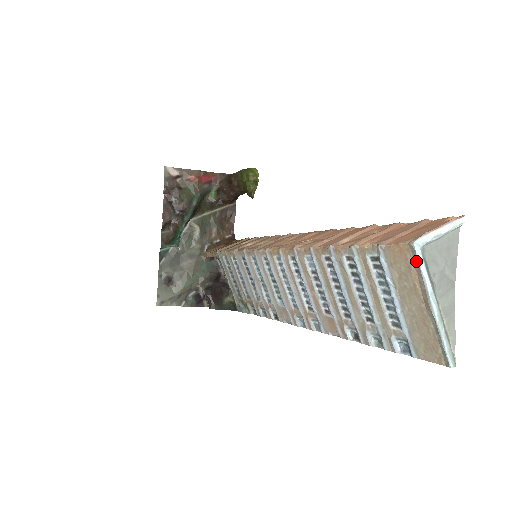
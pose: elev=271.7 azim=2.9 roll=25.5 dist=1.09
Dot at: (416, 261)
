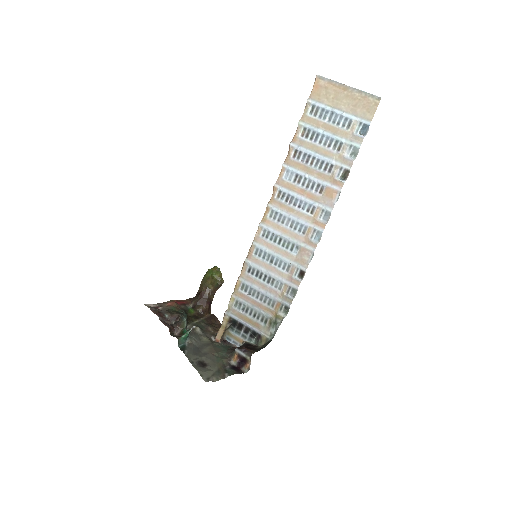
Dot at: (324, 79)
